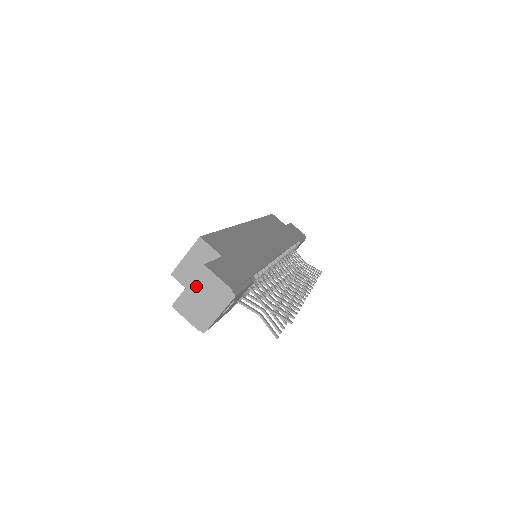
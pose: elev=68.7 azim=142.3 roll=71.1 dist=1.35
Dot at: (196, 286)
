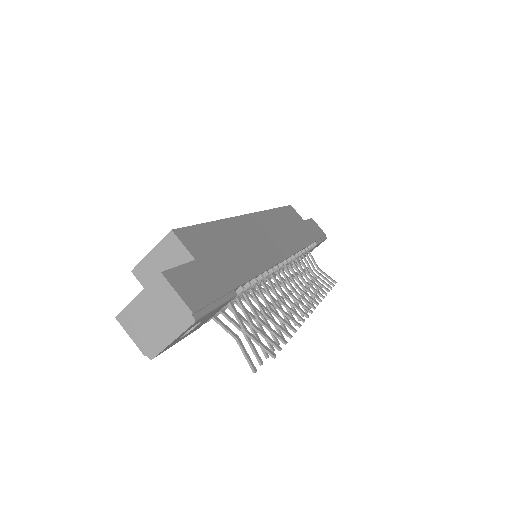
Dot at: (148, 298)
